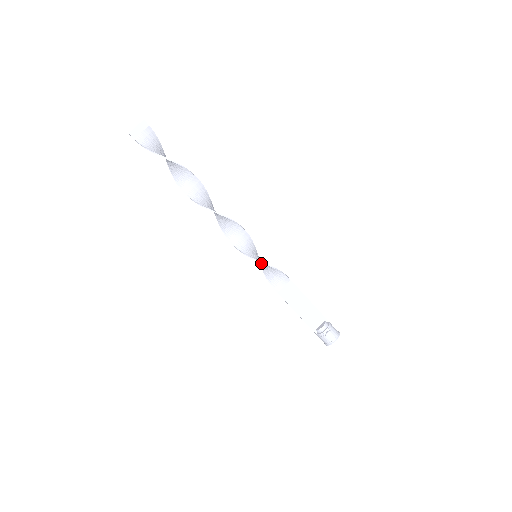
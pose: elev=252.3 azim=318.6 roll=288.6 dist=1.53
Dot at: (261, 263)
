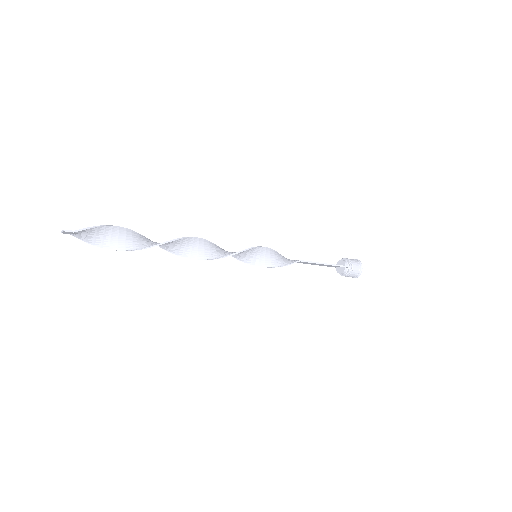
Dot at: (265, 254)
